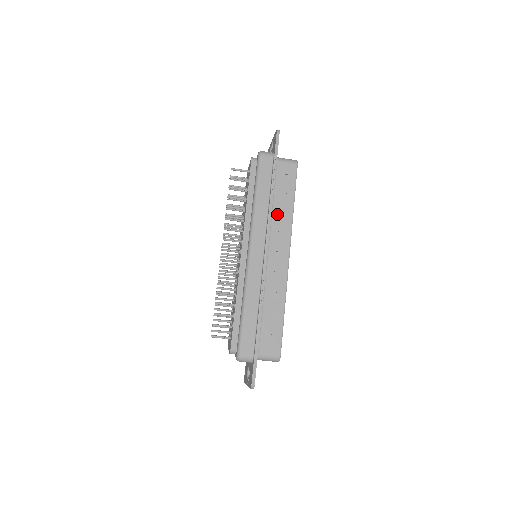
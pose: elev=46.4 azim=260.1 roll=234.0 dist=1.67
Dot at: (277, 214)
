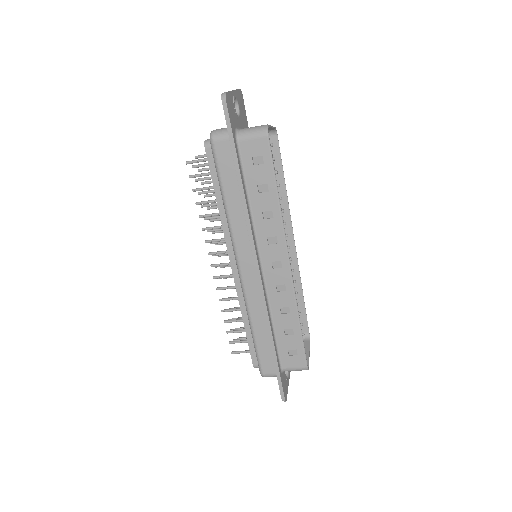
Dot at: (259, 216)
